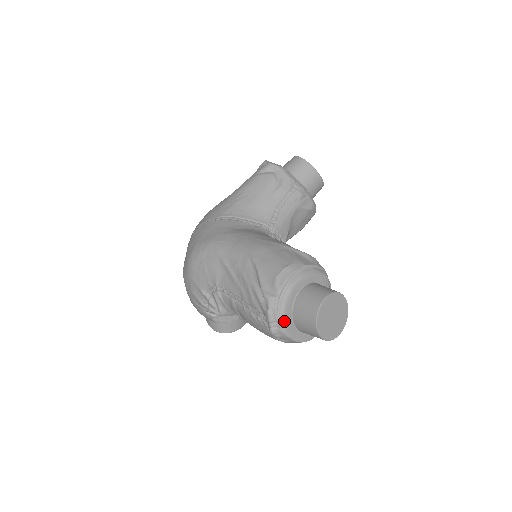
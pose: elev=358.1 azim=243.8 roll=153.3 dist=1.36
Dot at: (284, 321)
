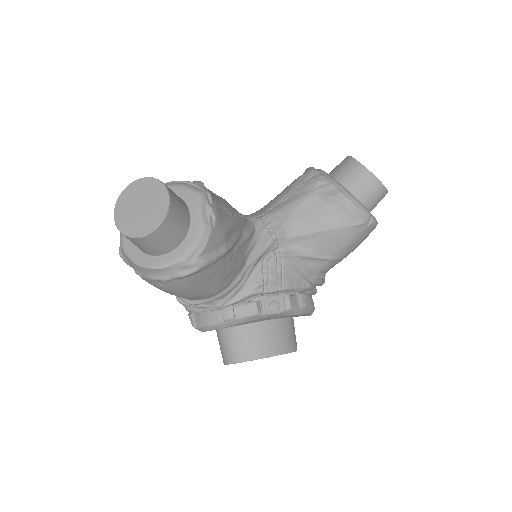
Dot at: occluded
